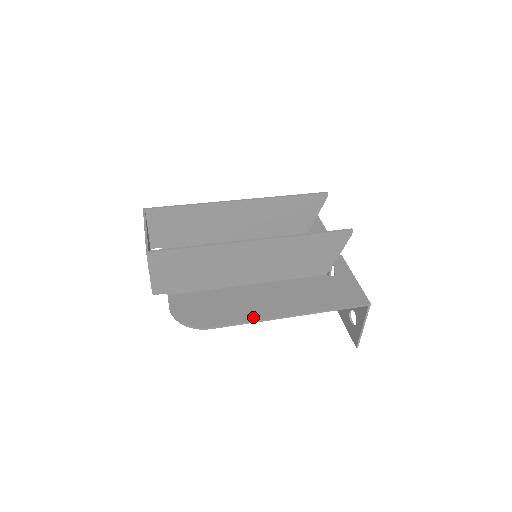
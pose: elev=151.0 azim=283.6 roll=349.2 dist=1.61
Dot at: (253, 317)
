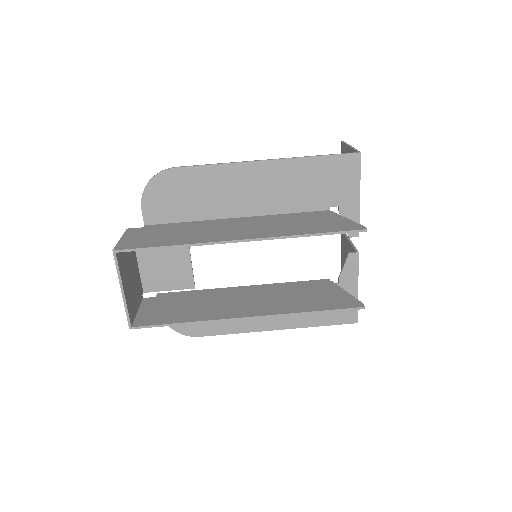
Dot at: (240, 329)
